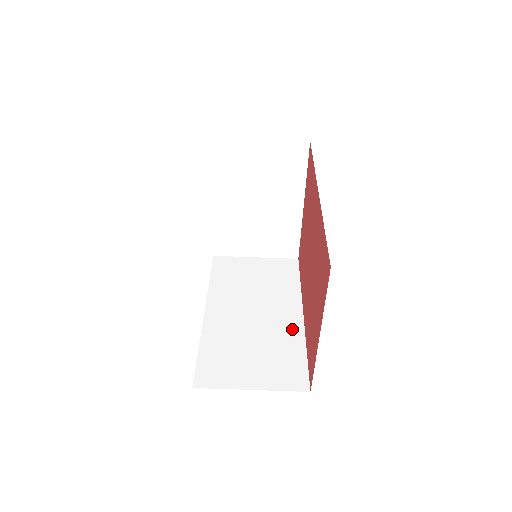
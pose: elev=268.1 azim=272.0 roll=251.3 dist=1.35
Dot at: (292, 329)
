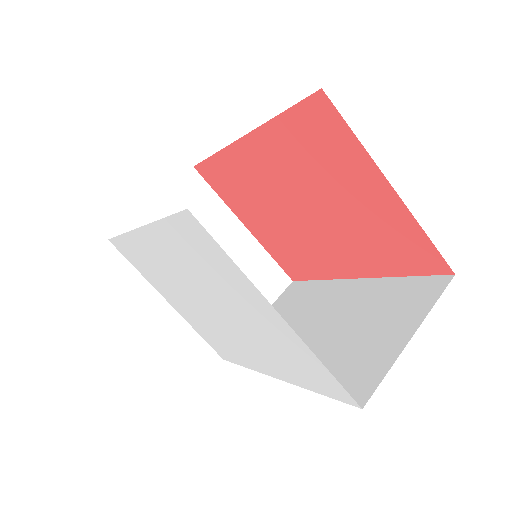
Dot at: (363, 289)
